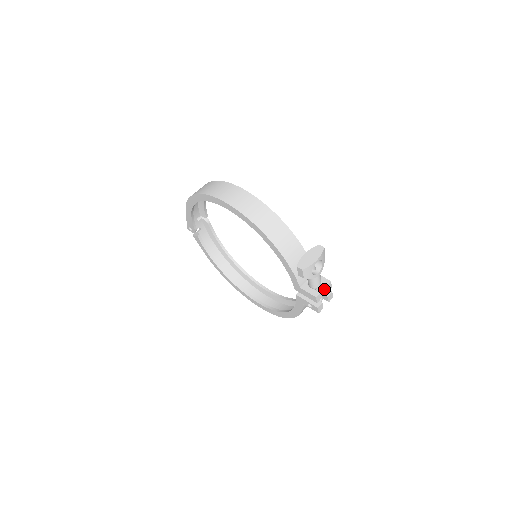
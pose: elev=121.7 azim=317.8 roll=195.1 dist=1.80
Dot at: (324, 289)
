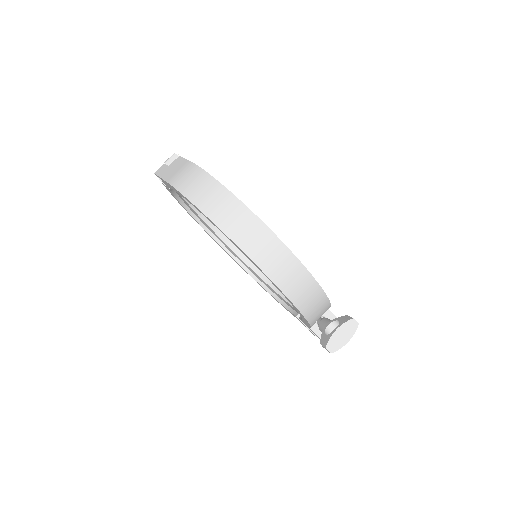
Dot at: occluded
